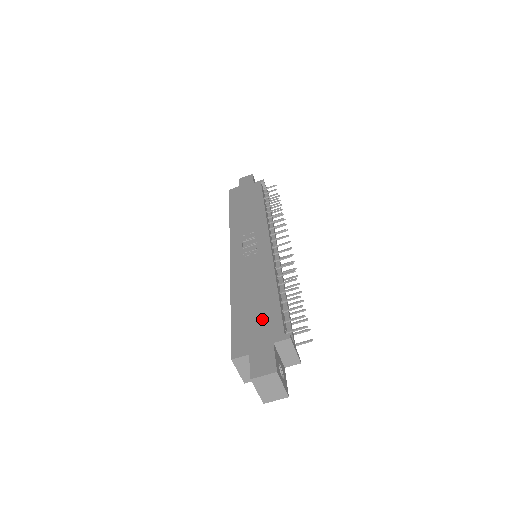
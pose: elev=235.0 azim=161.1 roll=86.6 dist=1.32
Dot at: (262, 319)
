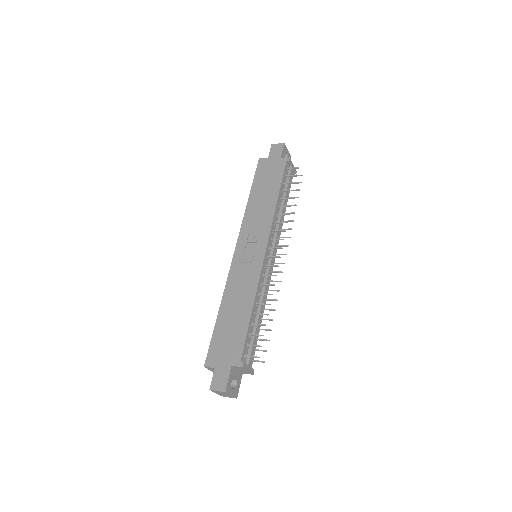
Dot at: (232, 339)
